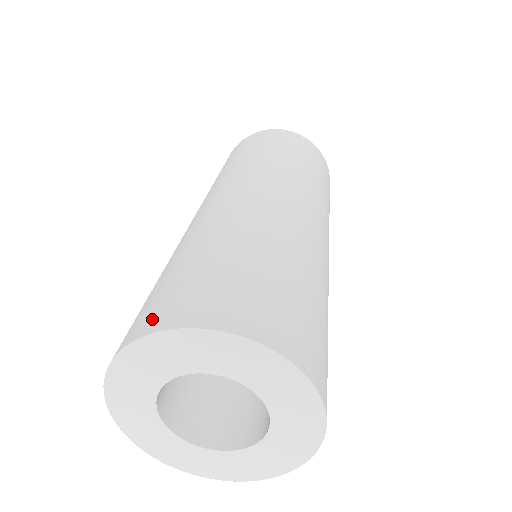
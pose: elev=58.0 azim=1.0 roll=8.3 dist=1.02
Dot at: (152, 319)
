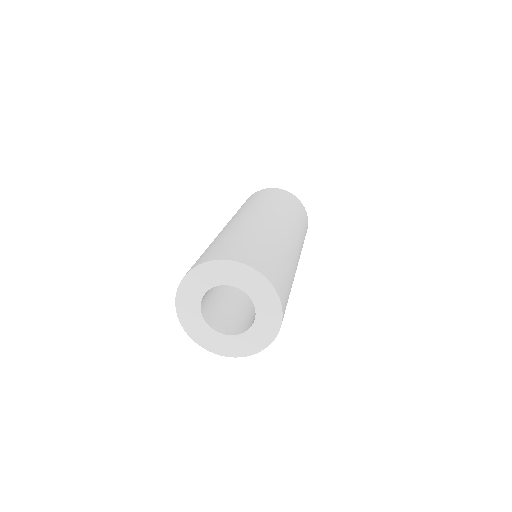
Dot at: occluded
